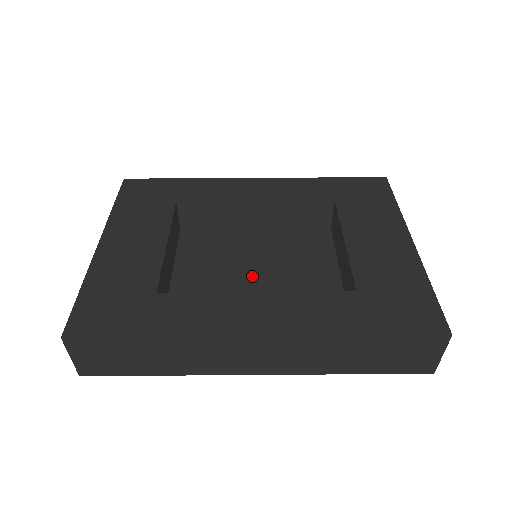
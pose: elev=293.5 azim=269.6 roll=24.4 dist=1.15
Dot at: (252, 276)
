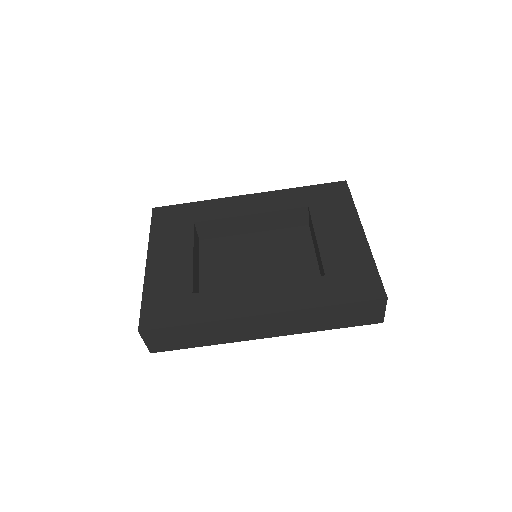
Dot at: (255, 270)
